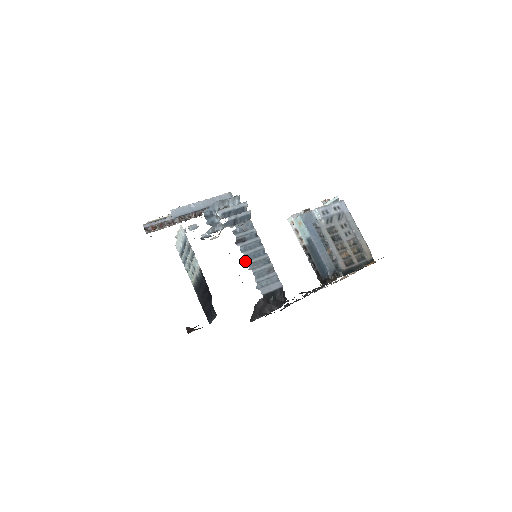
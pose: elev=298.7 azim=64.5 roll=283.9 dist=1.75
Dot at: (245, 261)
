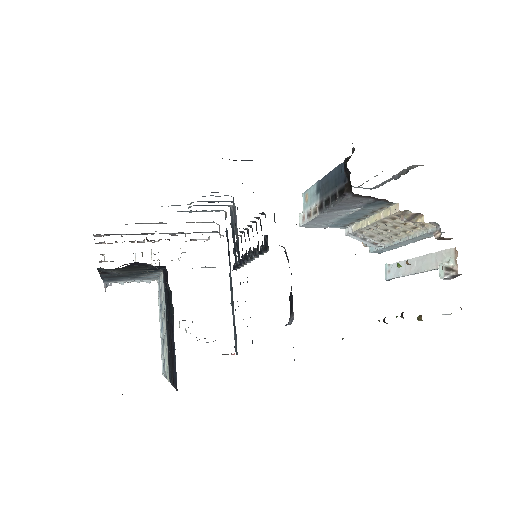
Dot at: occluded
